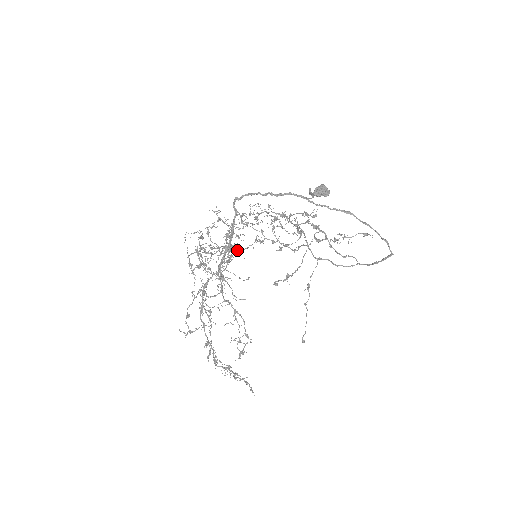
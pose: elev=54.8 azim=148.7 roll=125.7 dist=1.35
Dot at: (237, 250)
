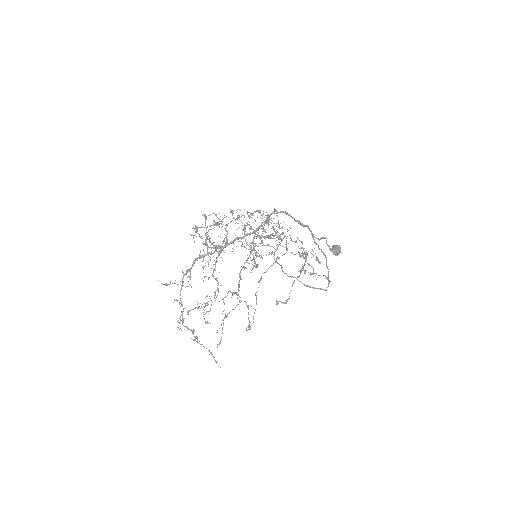
Dot at: occluded
